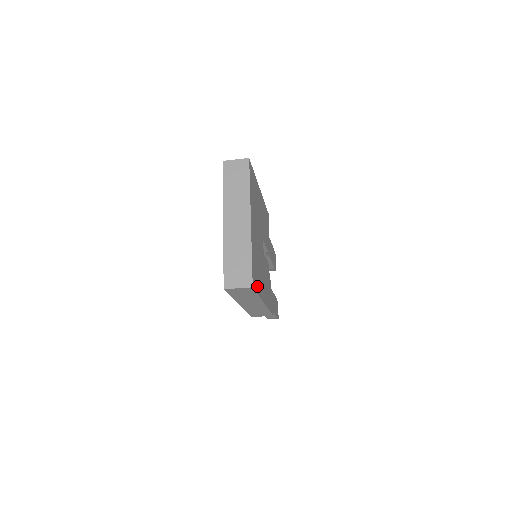
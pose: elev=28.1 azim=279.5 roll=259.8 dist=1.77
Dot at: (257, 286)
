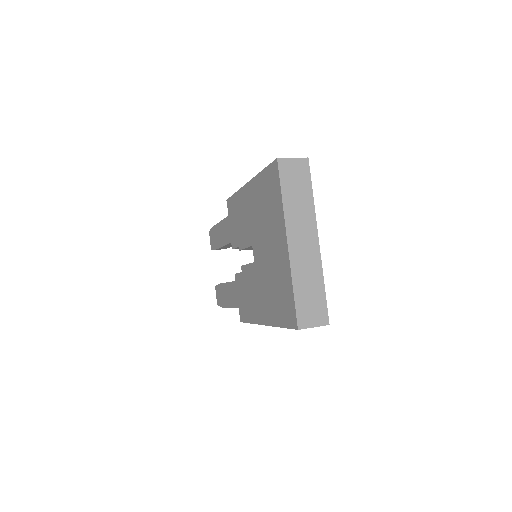
Dot at: occluded
